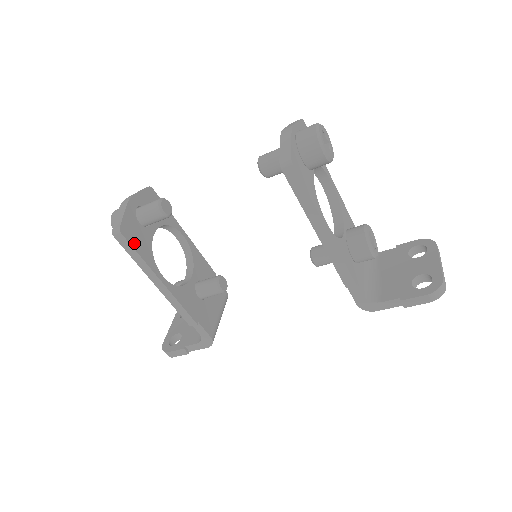
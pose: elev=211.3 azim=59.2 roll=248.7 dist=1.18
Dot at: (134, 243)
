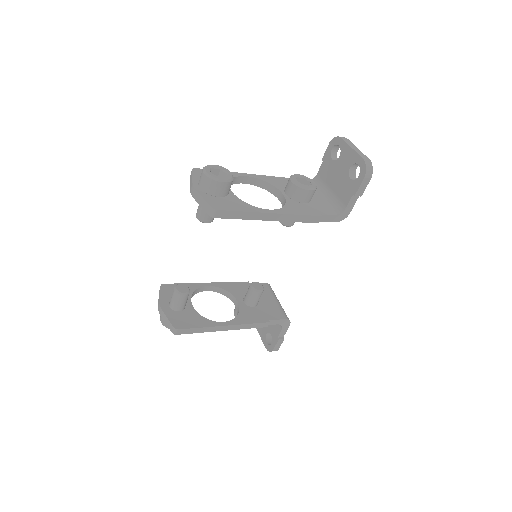
Dot at: (190, 325)
